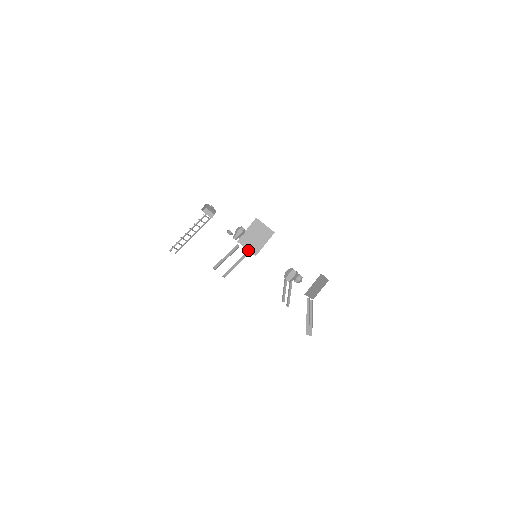
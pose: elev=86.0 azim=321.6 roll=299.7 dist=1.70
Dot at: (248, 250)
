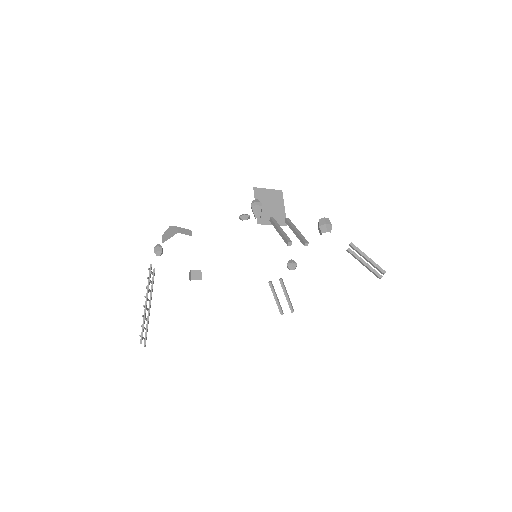
Dot at: occluded
